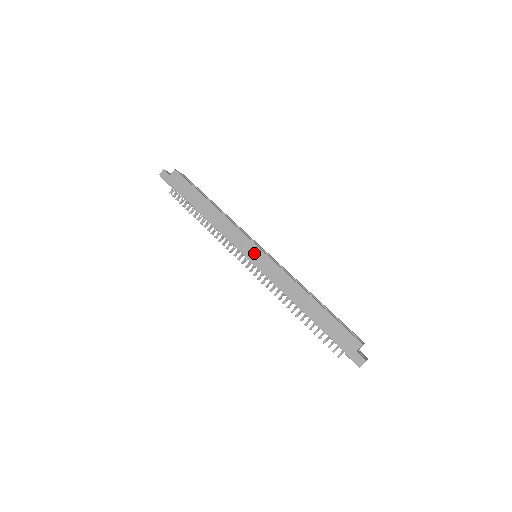
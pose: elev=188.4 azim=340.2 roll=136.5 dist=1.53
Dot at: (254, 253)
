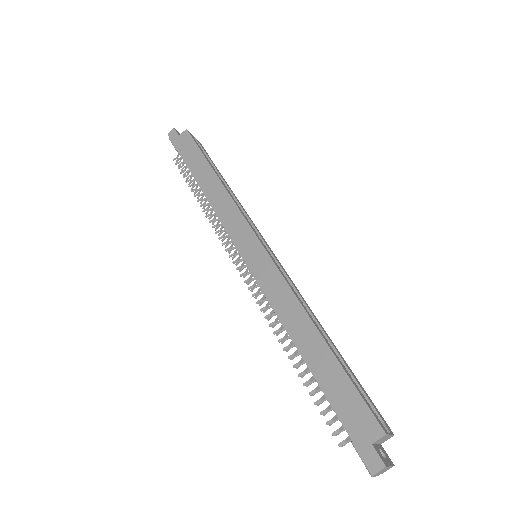
Dot at: (252, 249)
